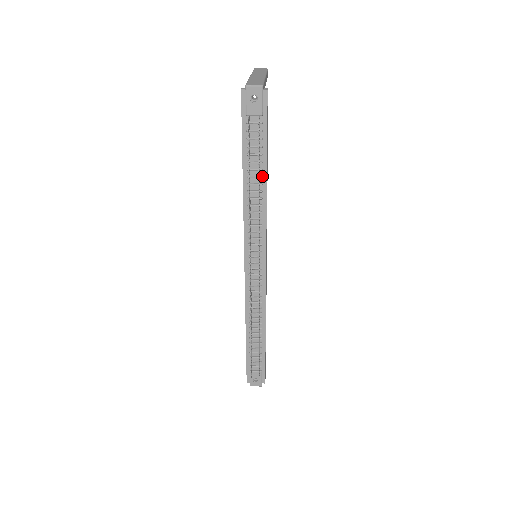
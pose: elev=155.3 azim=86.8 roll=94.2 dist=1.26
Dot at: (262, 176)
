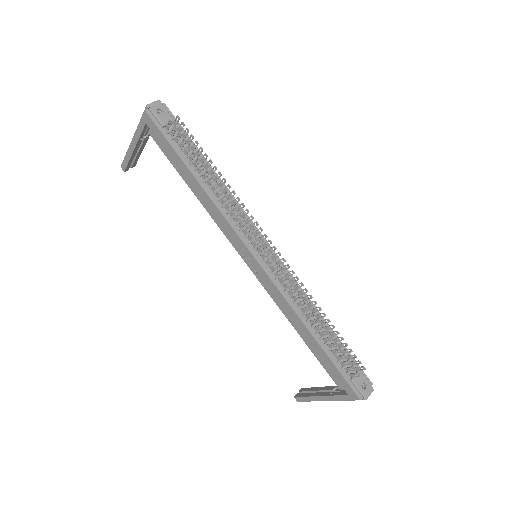
Dot at: (209, 170)
